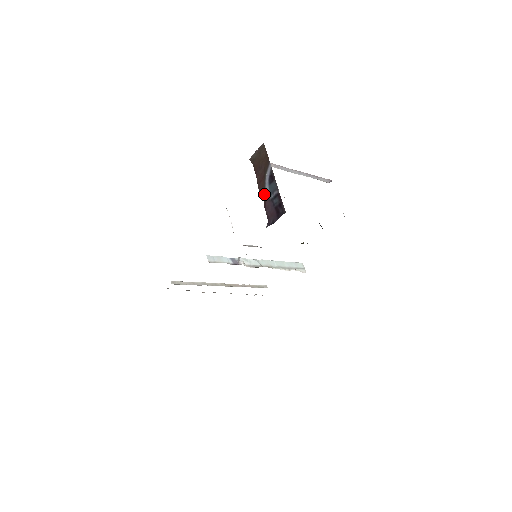
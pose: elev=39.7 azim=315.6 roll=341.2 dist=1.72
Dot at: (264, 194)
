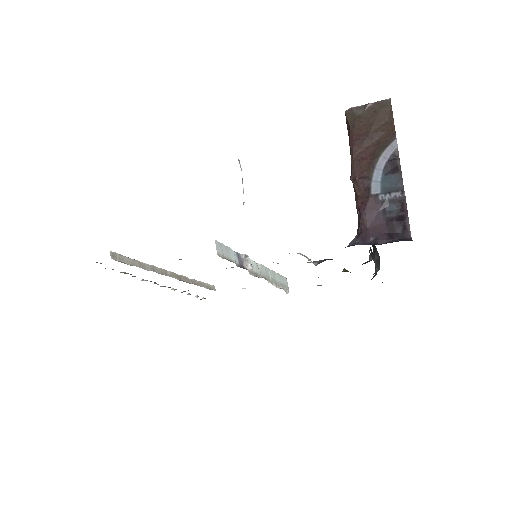
Dot at: (367, 185)
